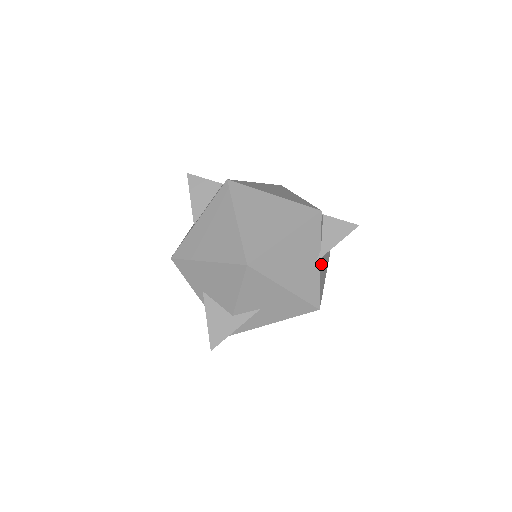
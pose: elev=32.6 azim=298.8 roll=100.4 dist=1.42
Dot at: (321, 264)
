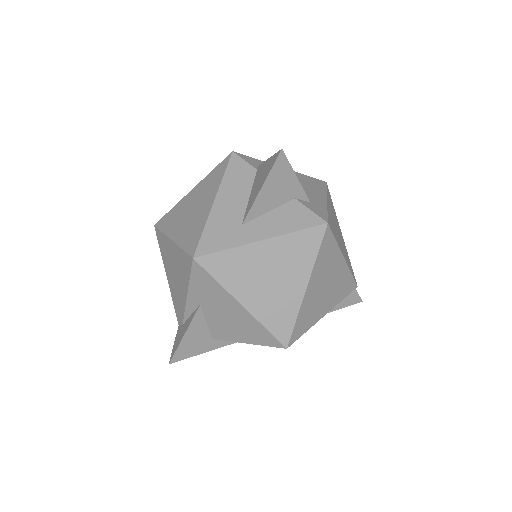
Dot at: occluded
